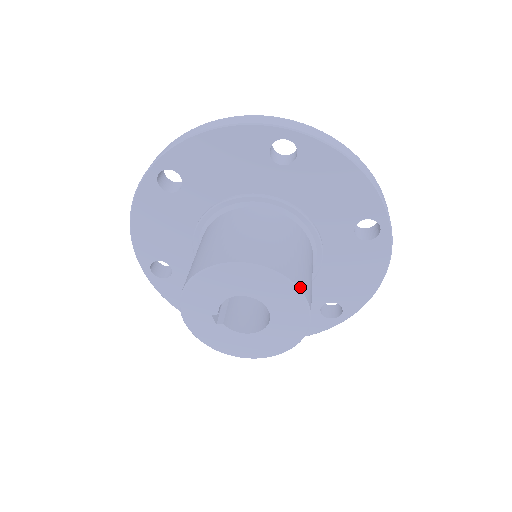
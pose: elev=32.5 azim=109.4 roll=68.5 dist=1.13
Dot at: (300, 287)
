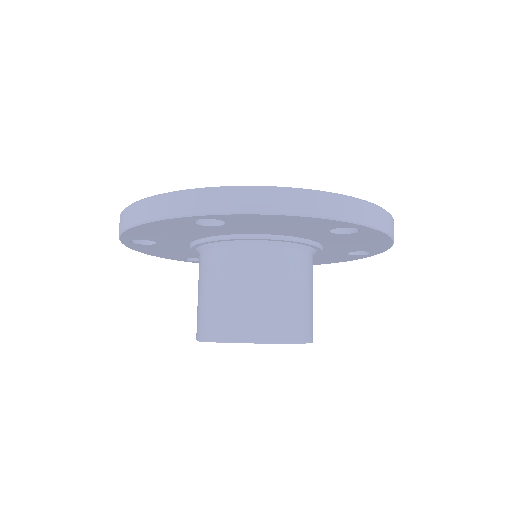
Dot at: occluded
